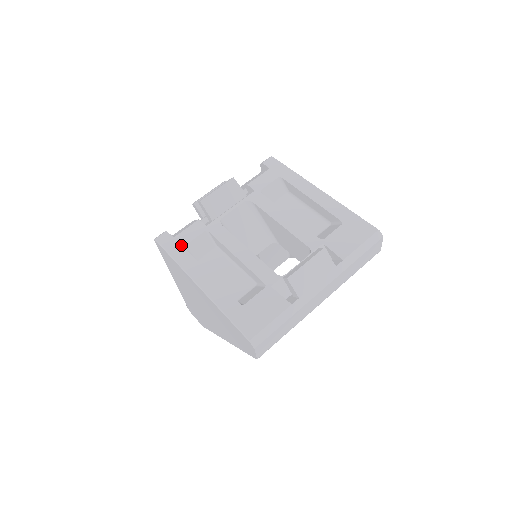
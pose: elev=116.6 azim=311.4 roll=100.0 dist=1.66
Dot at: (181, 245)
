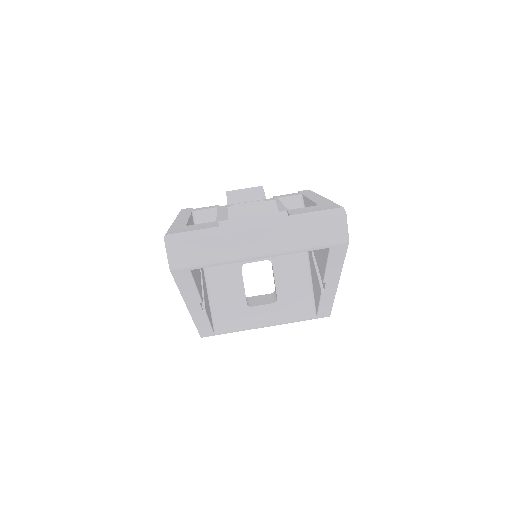
Dot at: (192, 210)
